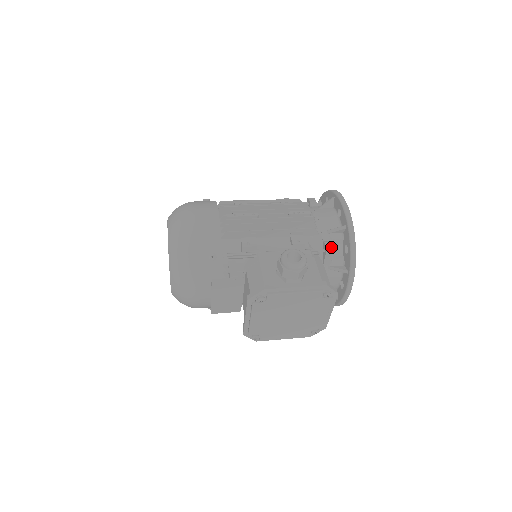
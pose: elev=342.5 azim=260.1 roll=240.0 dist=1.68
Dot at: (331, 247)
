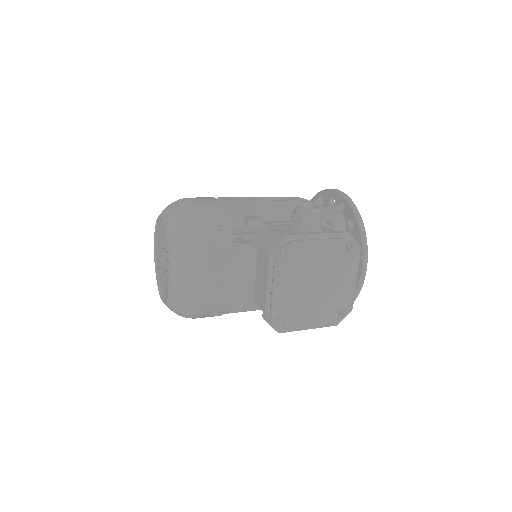
Dot at: (336, 221)
